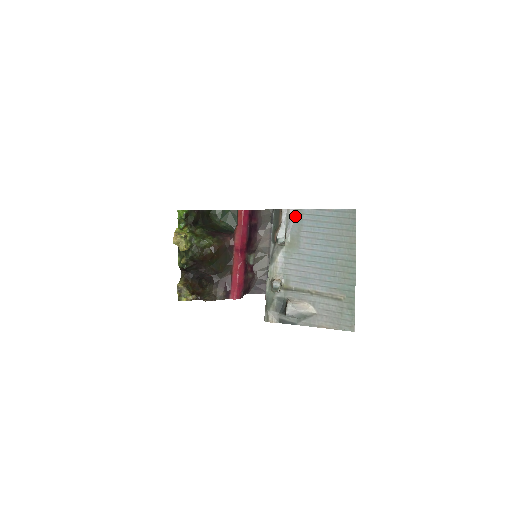
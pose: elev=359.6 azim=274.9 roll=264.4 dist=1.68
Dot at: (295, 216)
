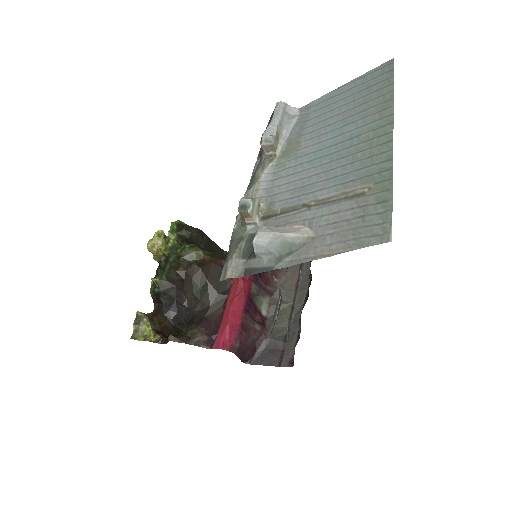
Dot at: (298, 115)
